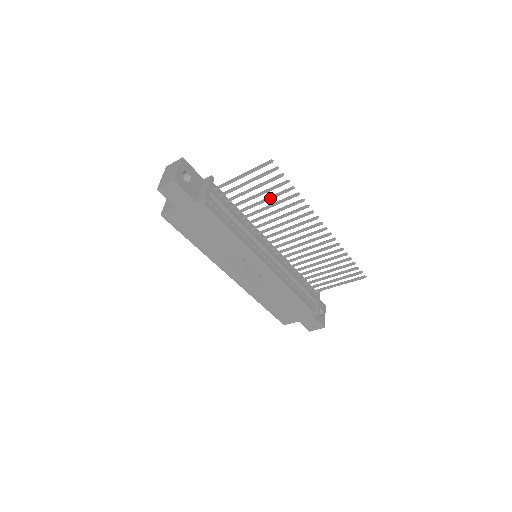
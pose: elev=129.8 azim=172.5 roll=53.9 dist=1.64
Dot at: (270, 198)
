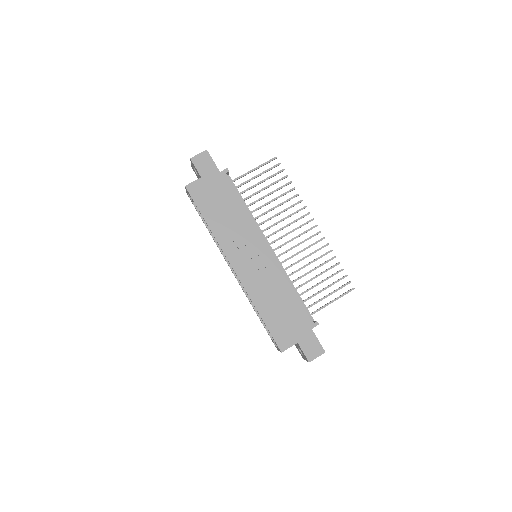
Dot at: (272, 192)
